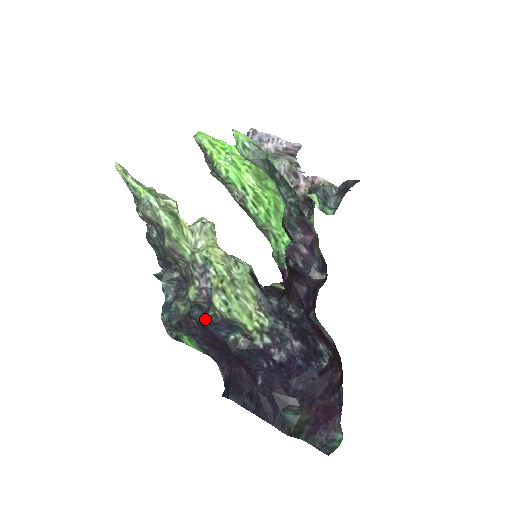
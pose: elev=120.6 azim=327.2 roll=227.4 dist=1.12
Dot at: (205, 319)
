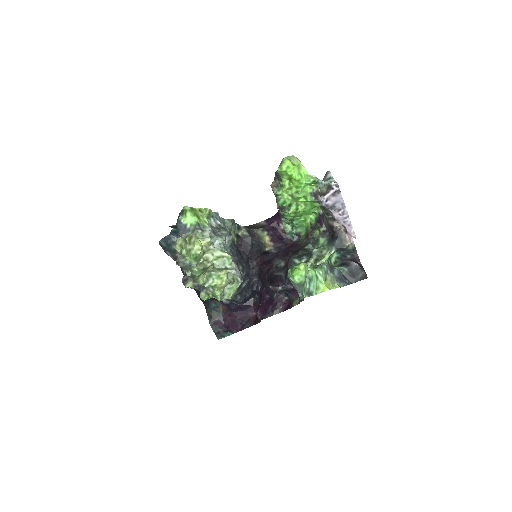
Dot at: occluded
